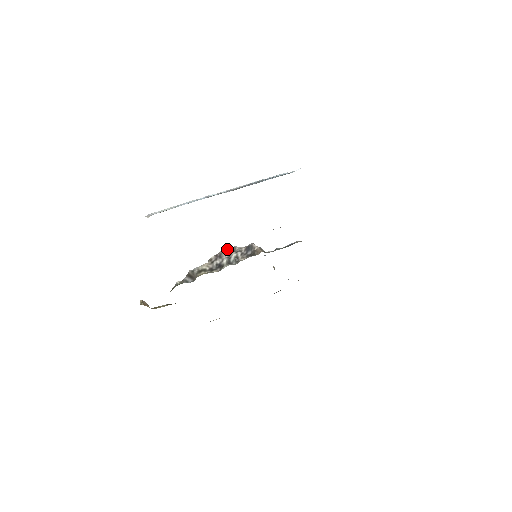
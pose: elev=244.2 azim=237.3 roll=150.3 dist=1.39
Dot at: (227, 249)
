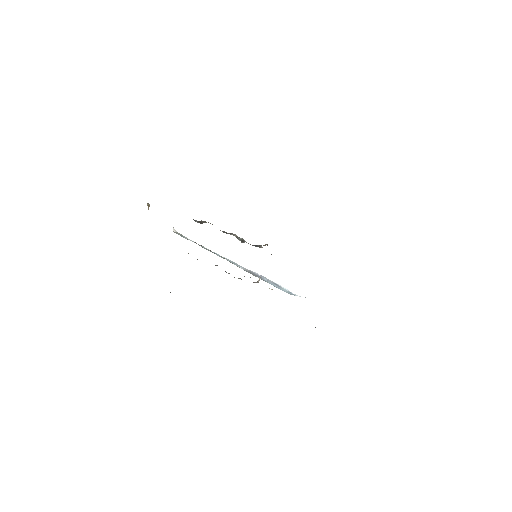
Dot at: occluded
